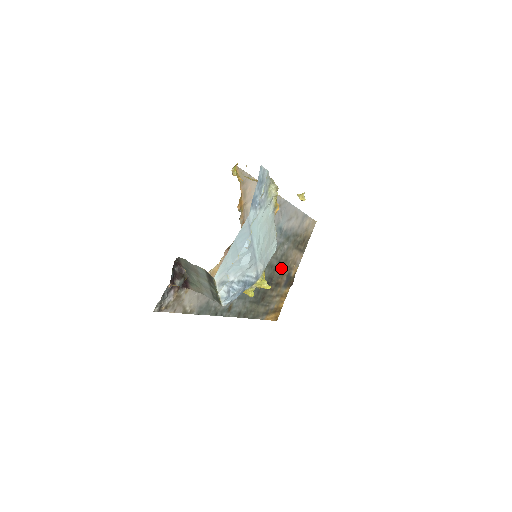
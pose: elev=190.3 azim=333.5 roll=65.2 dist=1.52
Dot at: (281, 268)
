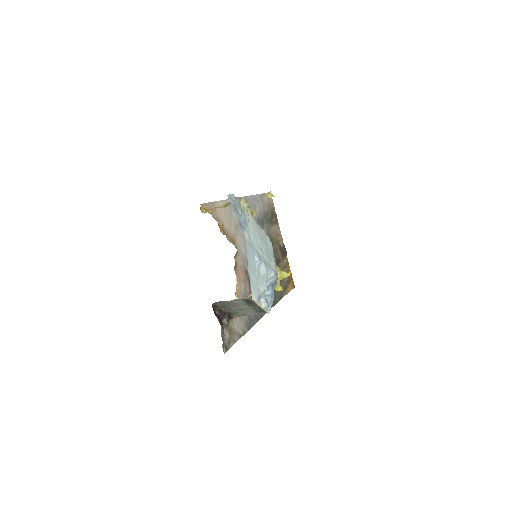
Dot at: occluded
